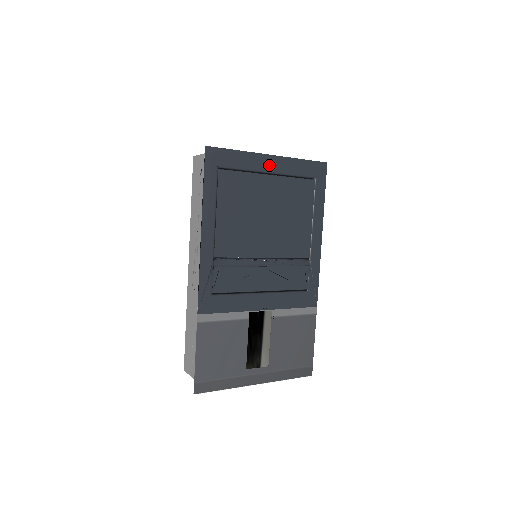
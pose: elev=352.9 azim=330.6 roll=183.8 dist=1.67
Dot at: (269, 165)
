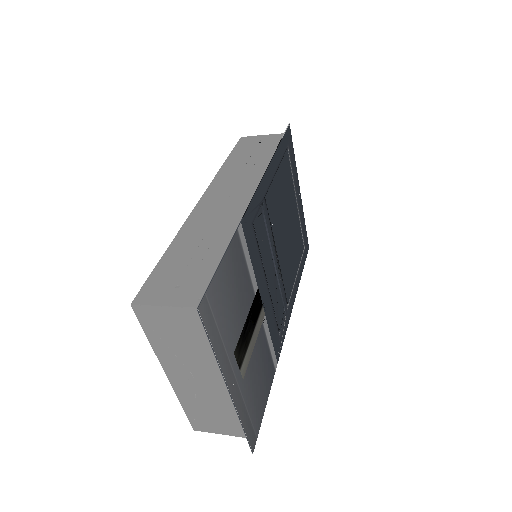
Dot at: (298, 195)
